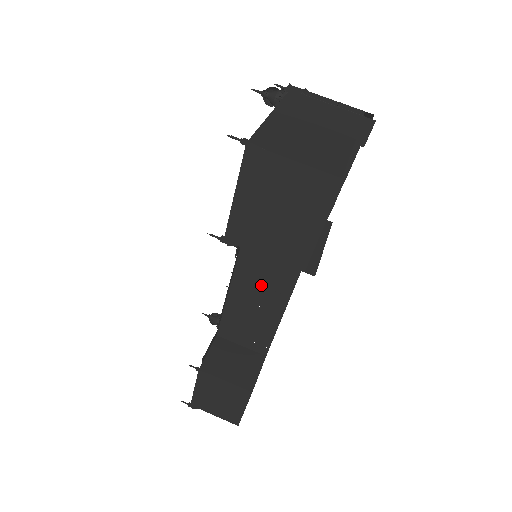
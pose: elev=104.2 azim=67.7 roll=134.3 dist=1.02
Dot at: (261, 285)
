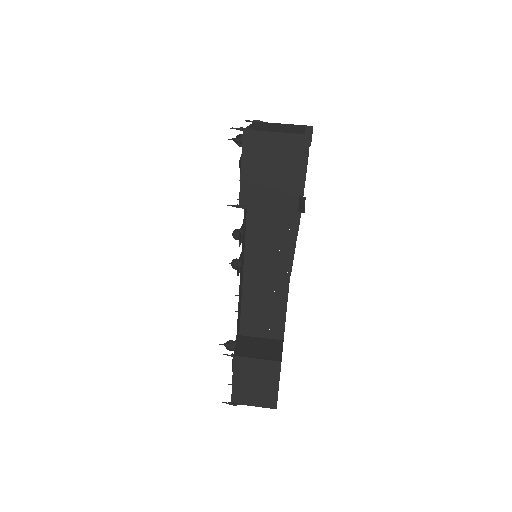
Dot at: (266, 270)
